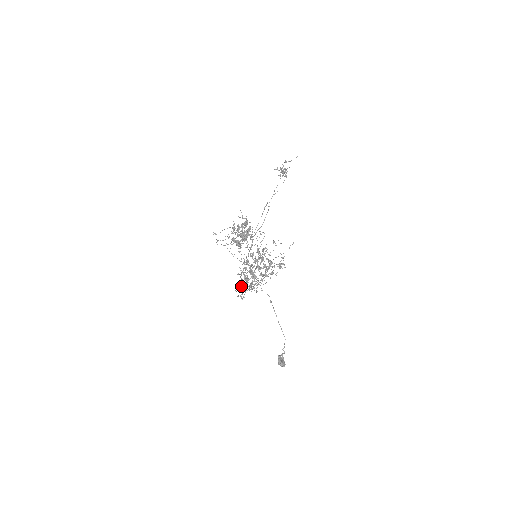
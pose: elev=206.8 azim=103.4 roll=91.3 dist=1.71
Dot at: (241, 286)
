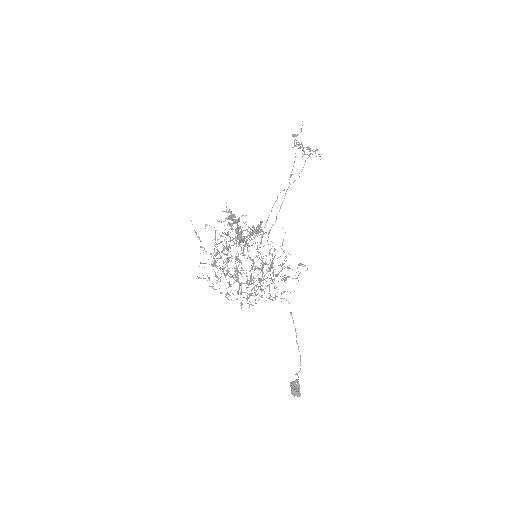
Dot at: (220, 292)
